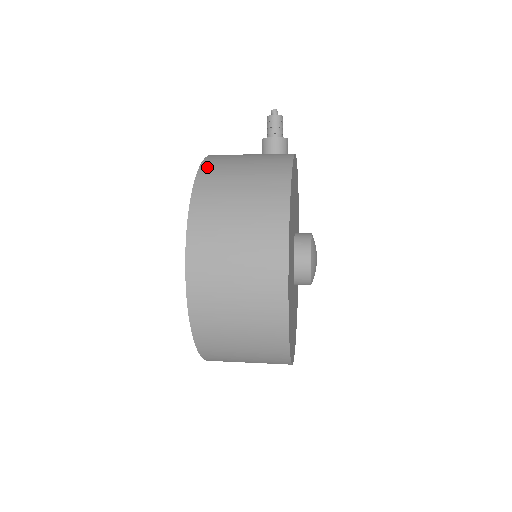
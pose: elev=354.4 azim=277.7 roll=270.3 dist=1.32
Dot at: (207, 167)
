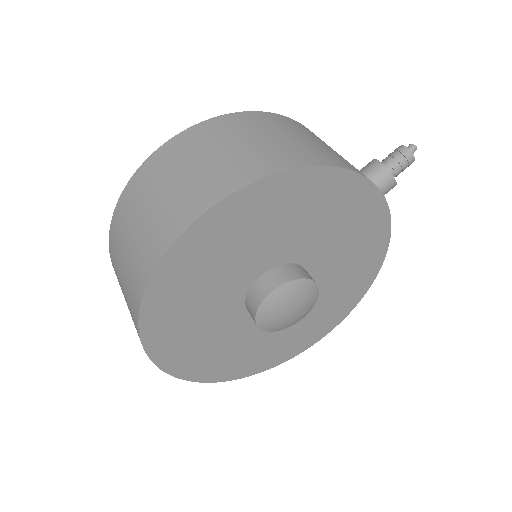
Dot at: (284, 118)
